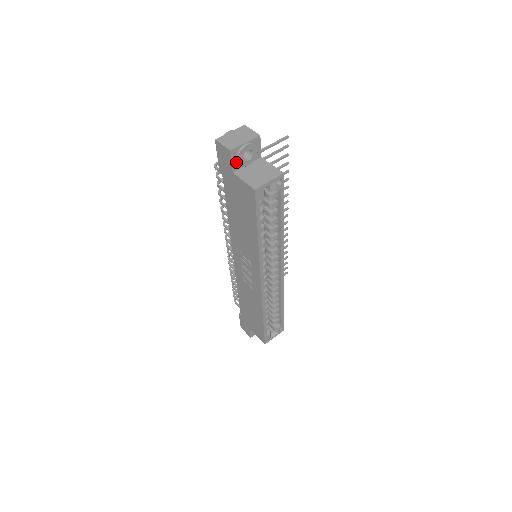
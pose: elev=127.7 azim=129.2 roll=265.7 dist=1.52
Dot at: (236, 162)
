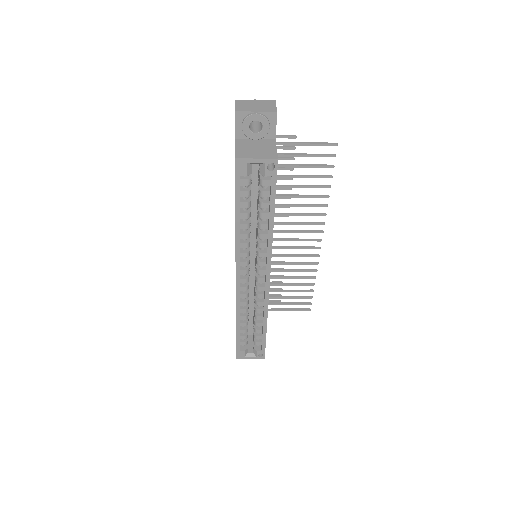
Dot at: (241, 129)
